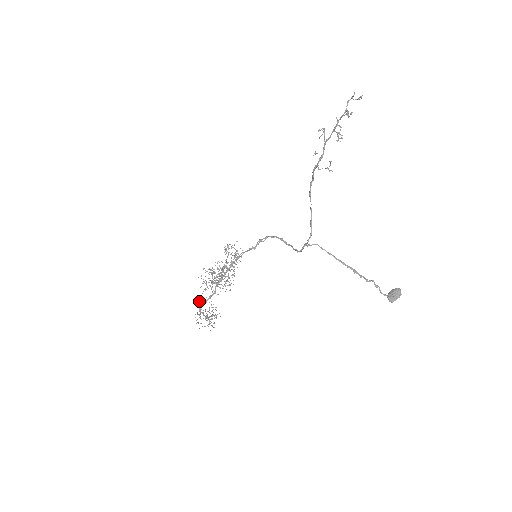
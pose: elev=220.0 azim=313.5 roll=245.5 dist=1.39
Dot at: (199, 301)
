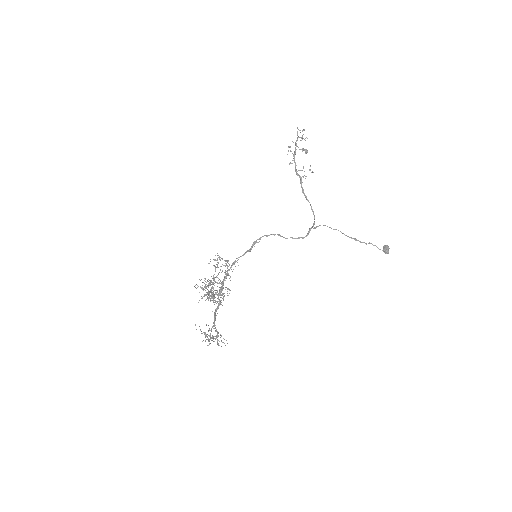
Dot at: (195, 324)
